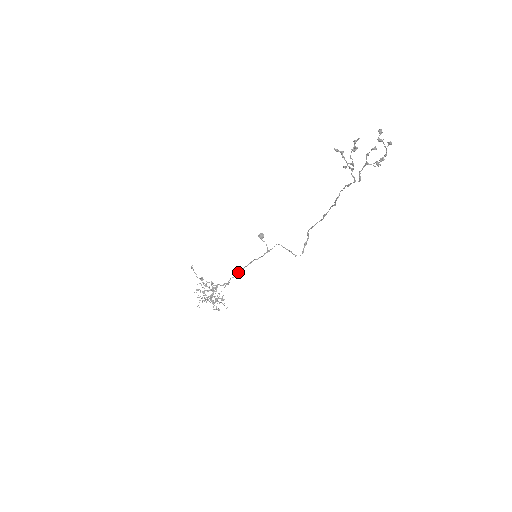
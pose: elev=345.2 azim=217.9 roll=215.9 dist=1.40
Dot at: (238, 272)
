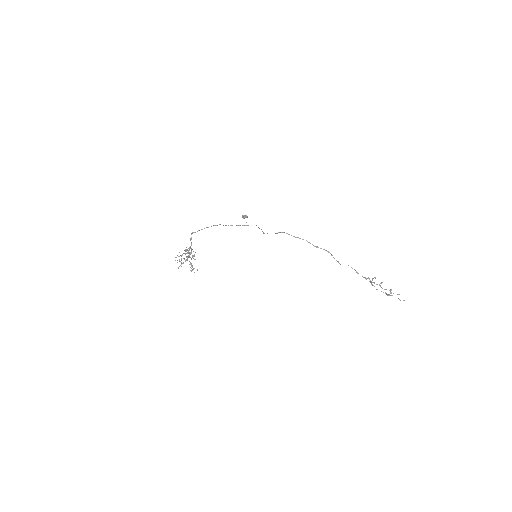
Dot at: occluded
